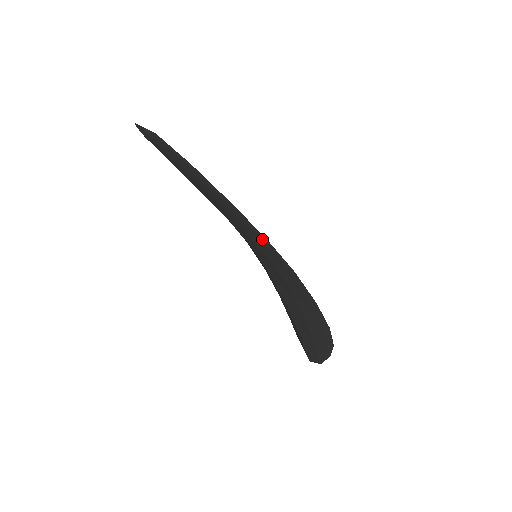
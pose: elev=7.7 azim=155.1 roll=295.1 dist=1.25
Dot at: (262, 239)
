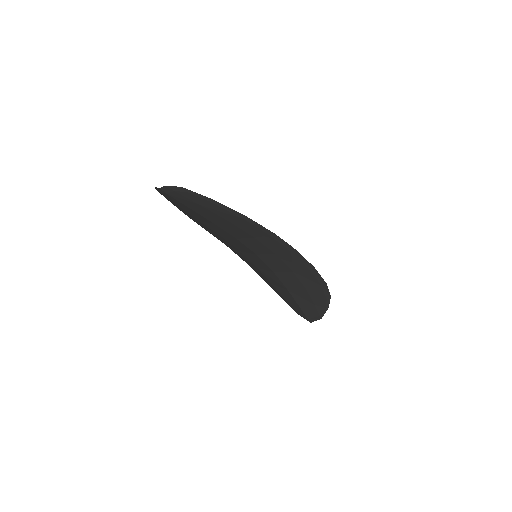
Dot at: (270, 236)
